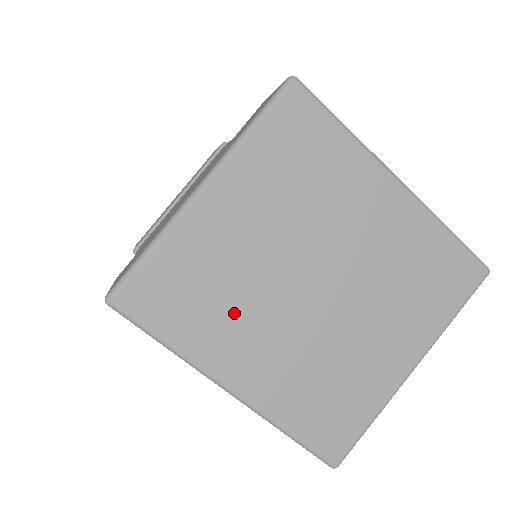
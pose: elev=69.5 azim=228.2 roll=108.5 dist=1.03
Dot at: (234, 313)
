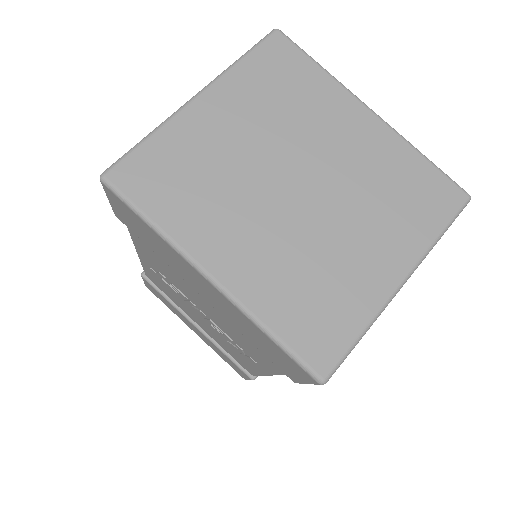
Dot at: (218, 201)
